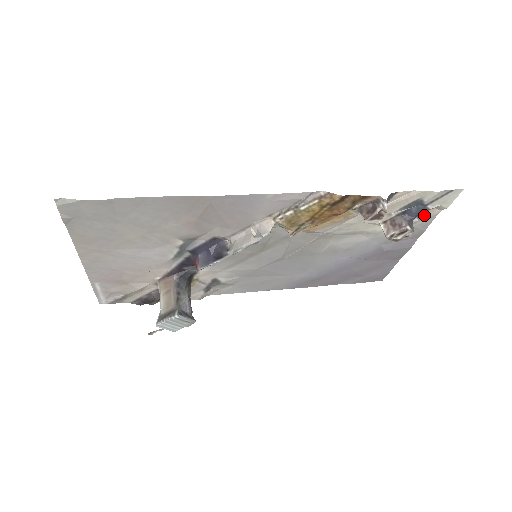
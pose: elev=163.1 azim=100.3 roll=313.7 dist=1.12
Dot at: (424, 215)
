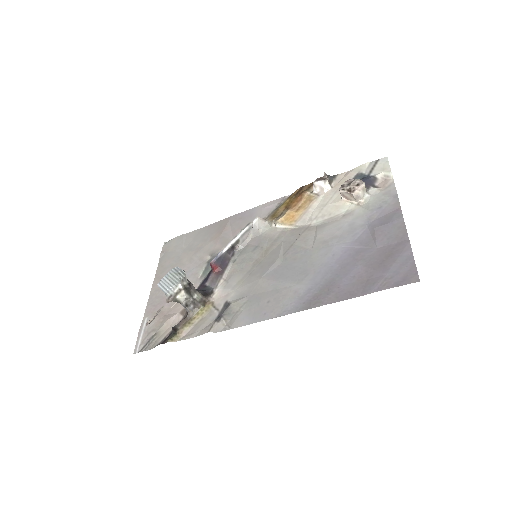
Dot at: (381, 186)
